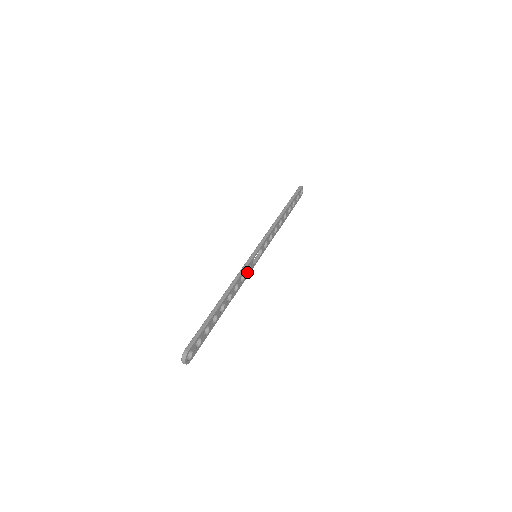
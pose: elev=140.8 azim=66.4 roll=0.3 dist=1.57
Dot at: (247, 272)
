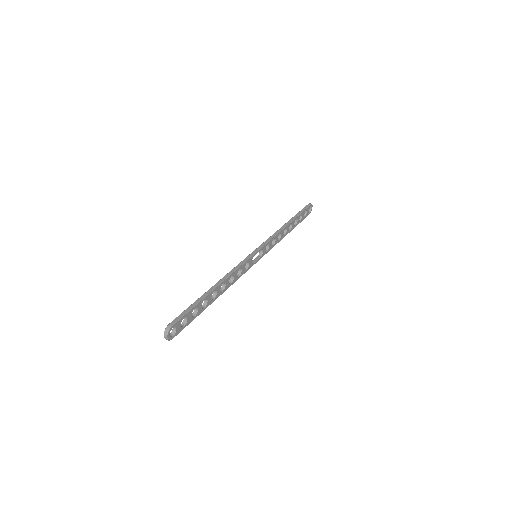
Dot at: (245, 269)
